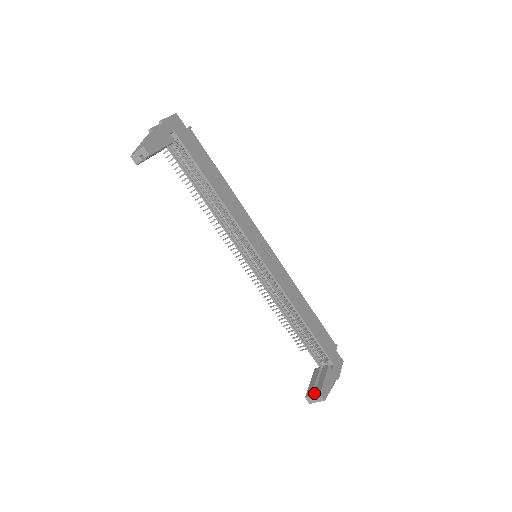
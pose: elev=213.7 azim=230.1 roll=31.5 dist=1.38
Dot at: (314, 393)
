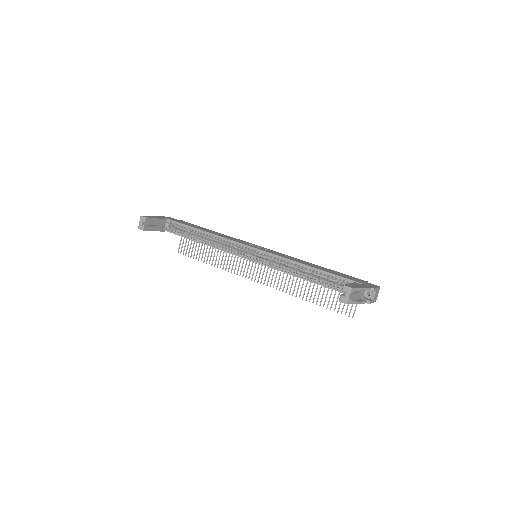
Dot at: occluded
